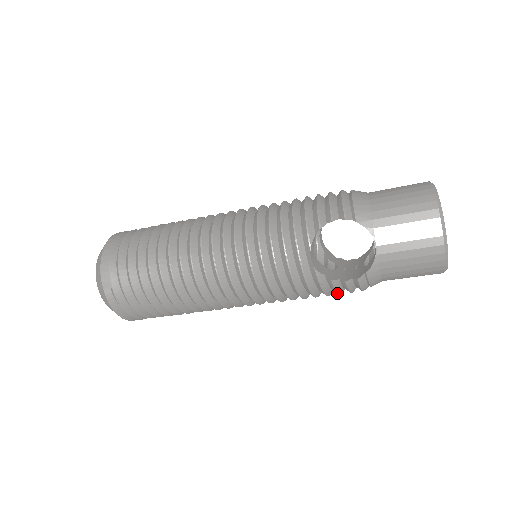
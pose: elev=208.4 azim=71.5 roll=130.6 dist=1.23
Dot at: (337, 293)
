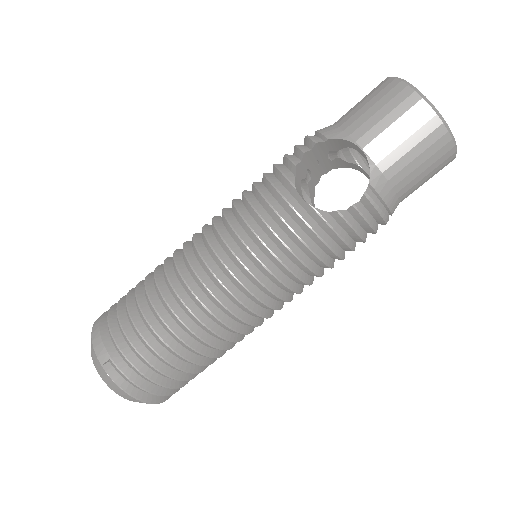
Dot at: (355, 233)
